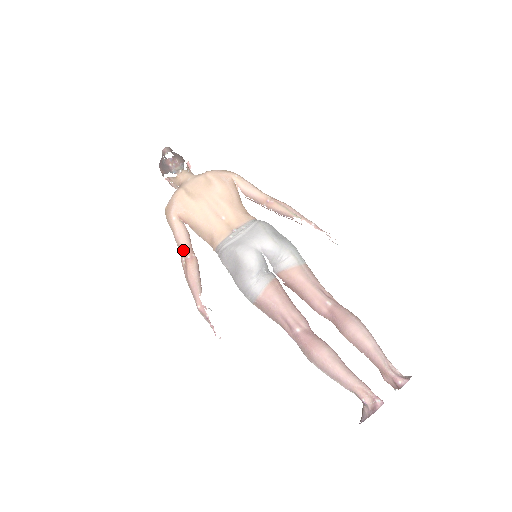
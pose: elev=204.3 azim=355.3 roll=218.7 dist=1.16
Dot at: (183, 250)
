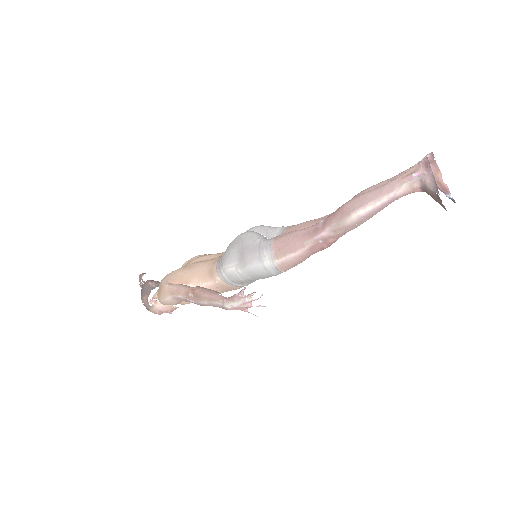
Dot at: (186, 290)
